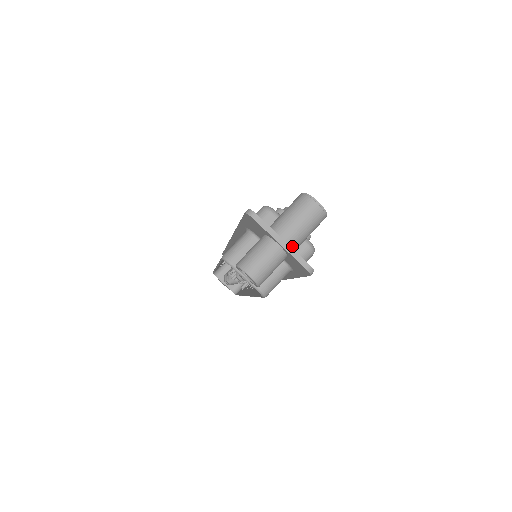
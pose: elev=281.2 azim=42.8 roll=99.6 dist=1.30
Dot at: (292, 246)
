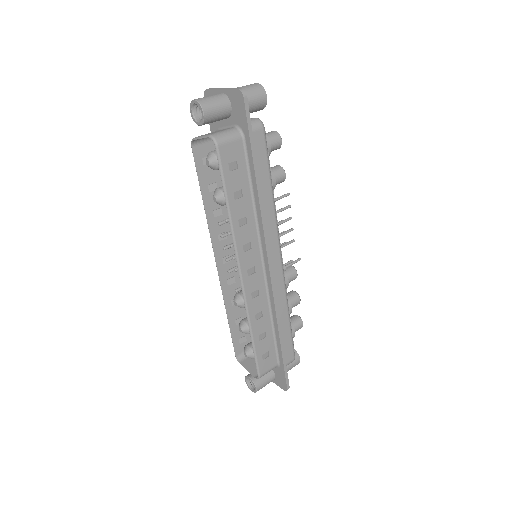
Dot at: occluded
